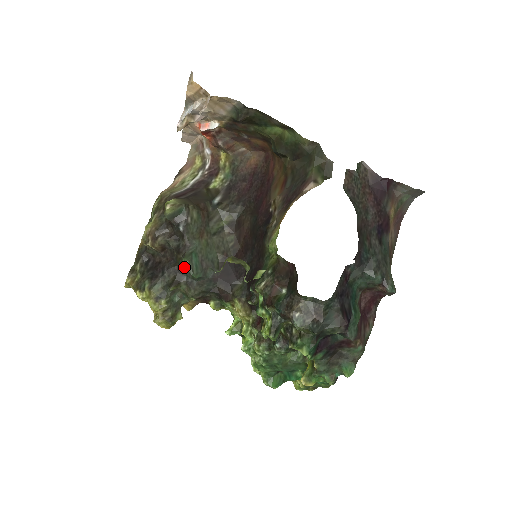
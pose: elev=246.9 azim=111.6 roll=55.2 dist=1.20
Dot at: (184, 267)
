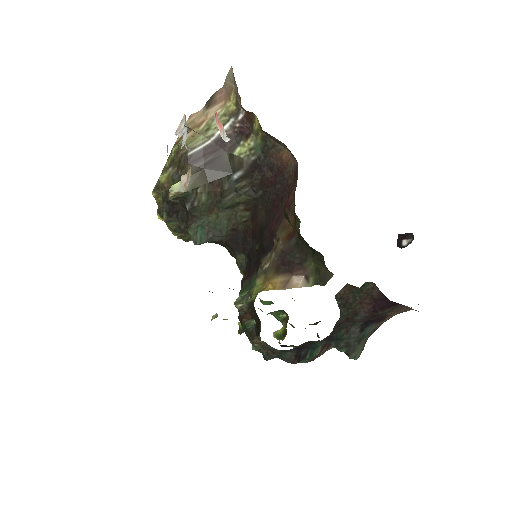
Dot at: occluded
